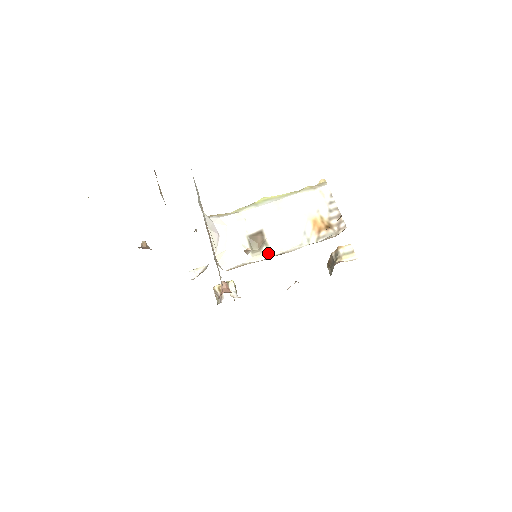
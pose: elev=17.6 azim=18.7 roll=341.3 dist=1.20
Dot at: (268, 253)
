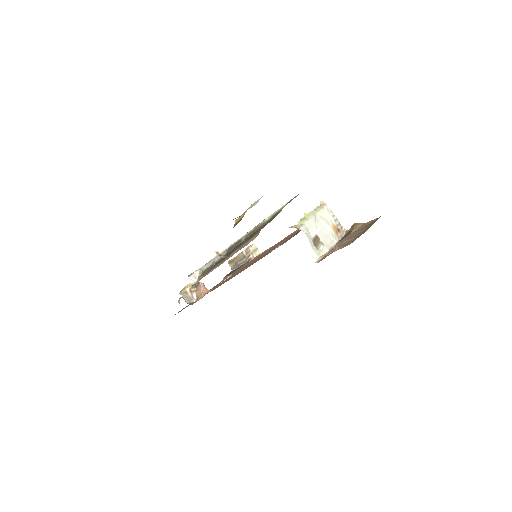
Dot at: (325, 249)
